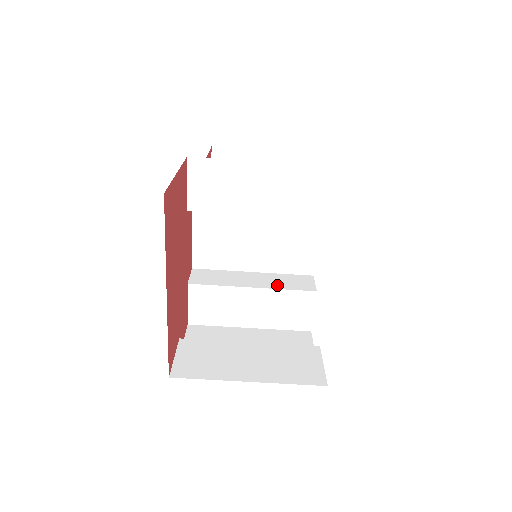
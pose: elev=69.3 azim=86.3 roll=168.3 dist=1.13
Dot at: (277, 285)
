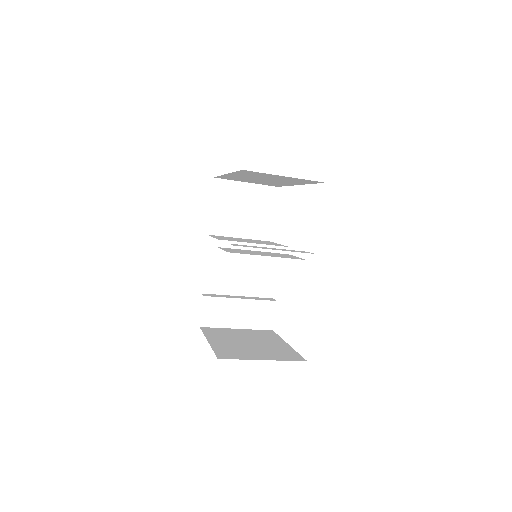
Dot at: (264, 268)
